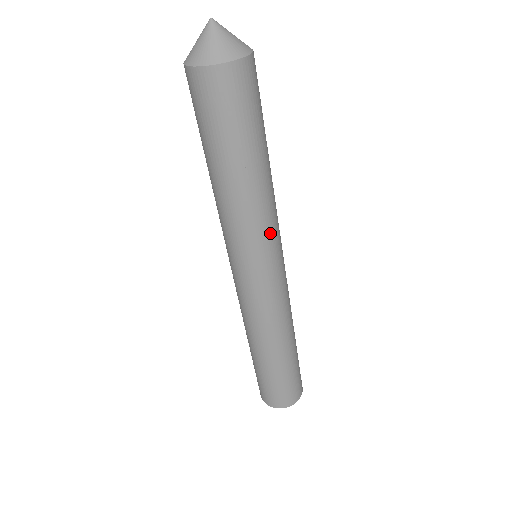
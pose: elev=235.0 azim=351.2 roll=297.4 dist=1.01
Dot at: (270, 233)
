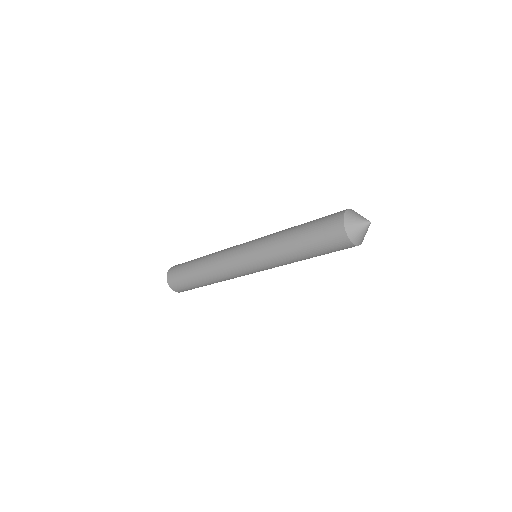
Dot at: occluded
